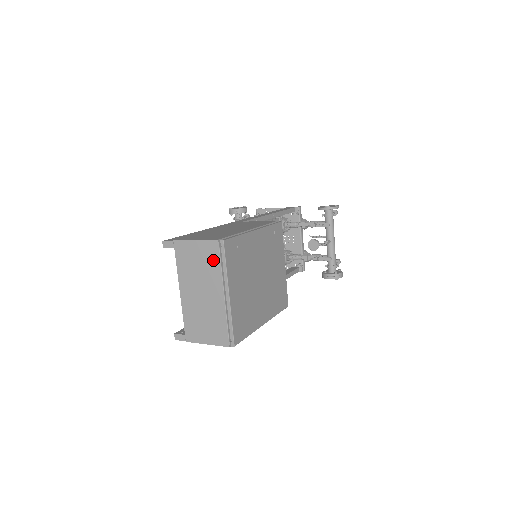
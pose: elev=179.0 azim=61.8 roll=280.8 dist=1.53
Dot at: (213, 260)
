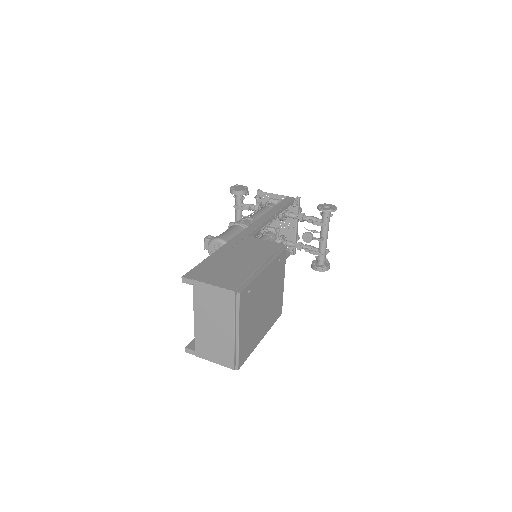
Dot at: (228, 305)
